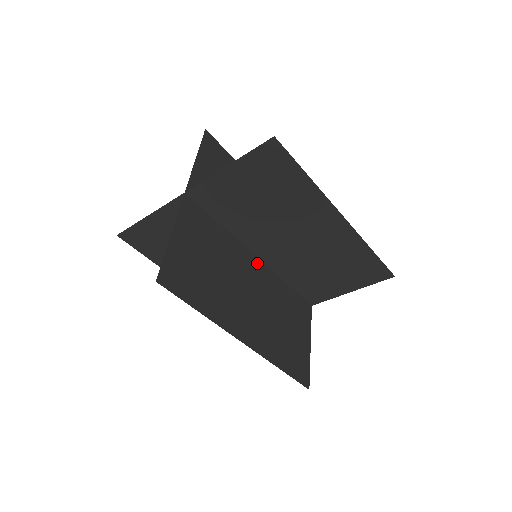
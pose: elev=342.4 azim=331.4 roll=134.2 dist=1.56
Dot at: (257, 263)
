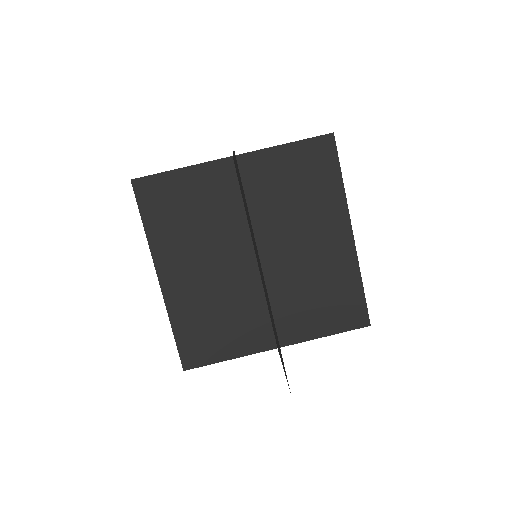
Dot at: occluded
